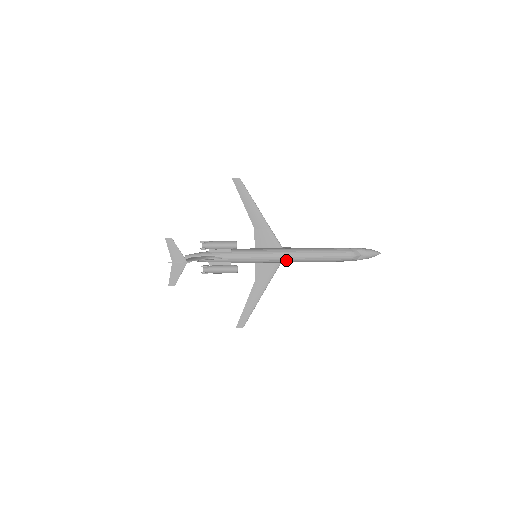
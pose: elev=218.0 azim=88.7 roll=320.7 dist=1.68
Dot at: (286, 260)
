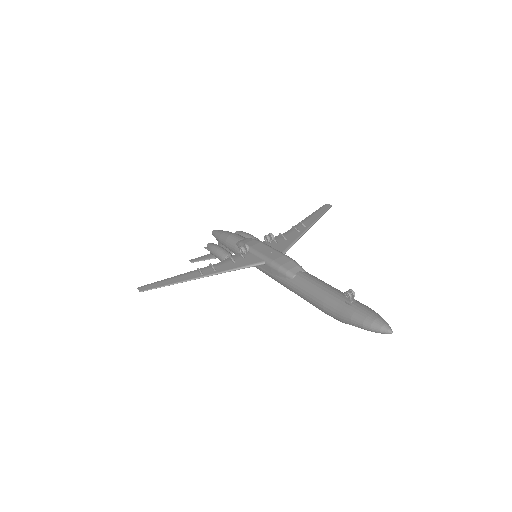
Dot at: occluded
